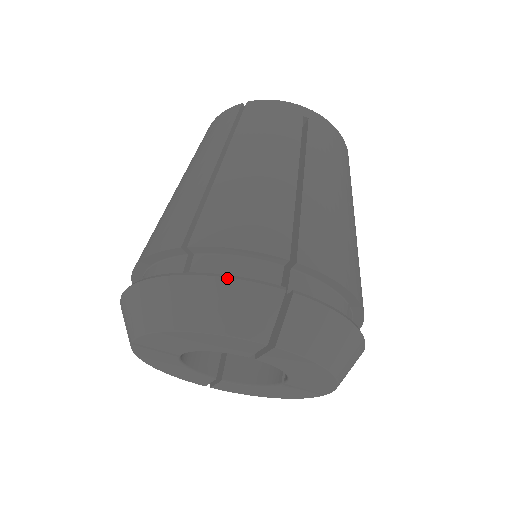
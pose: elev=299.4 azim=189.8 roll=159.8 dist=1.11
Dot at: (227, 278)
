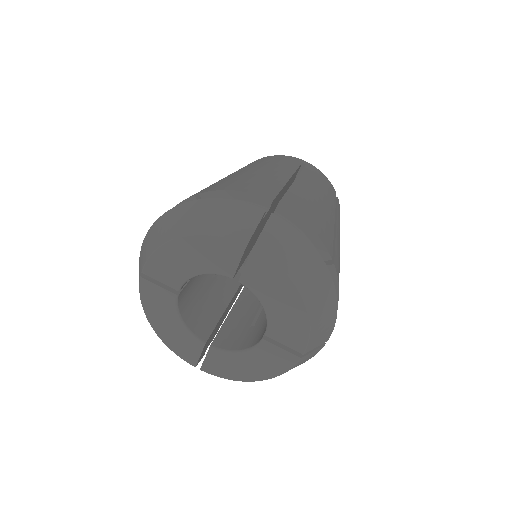
Dot at: (223, 199)
